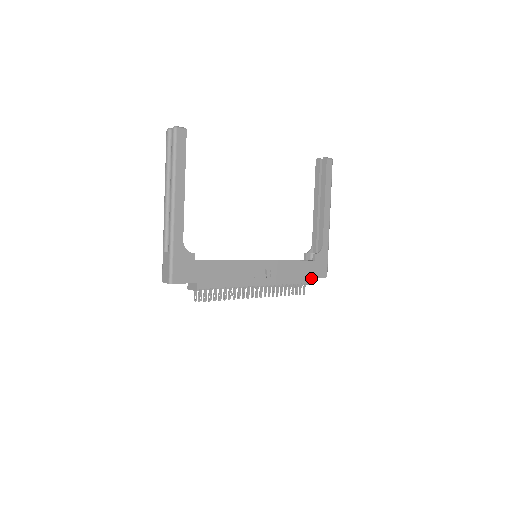
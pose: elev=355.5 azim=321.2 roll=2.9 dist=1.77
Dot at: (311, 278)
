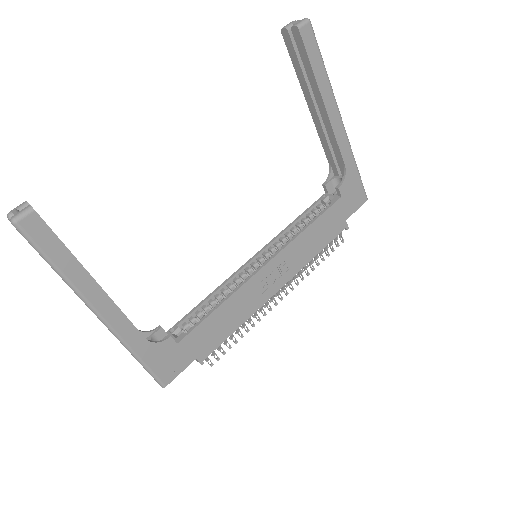
Dot at: (345, 221)
